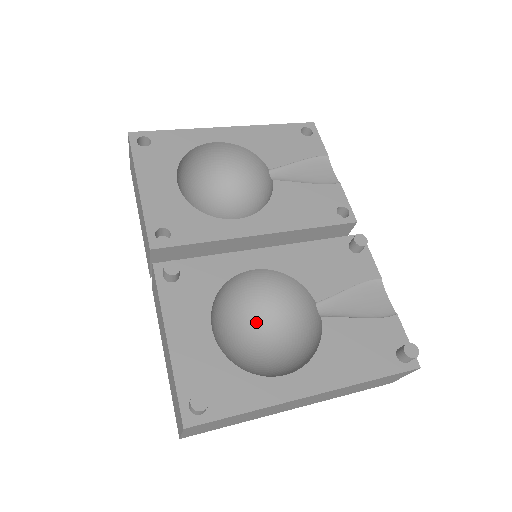
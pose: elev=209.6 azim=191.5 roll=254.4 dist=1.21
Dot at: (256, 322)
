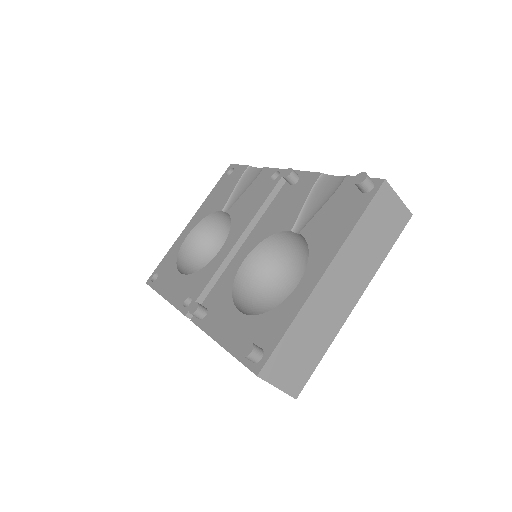
Dot at: (289, 287)
